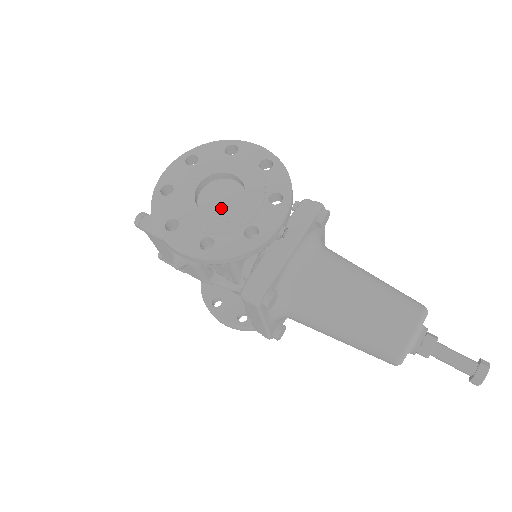
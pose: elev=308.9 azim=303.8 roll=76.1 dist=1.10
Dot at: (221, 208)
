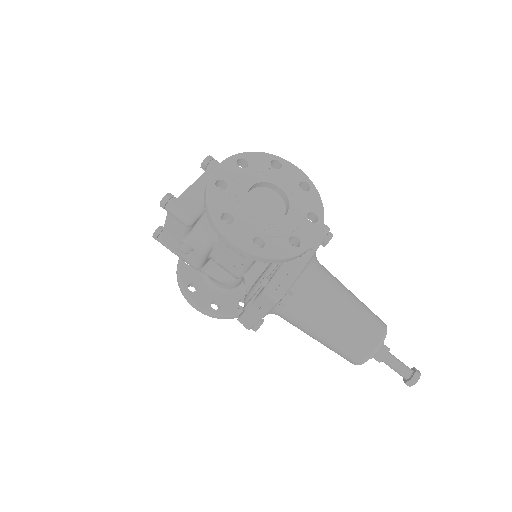
Dot at: (266, 213)
